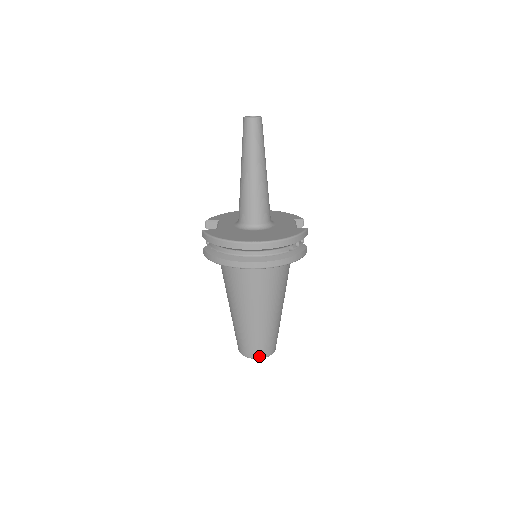
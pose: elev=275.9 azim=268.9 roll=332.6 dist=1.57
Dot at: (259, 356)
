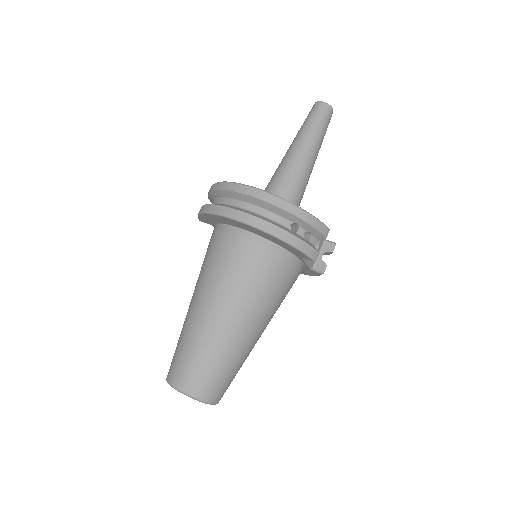
Dot at: (183, 386)
